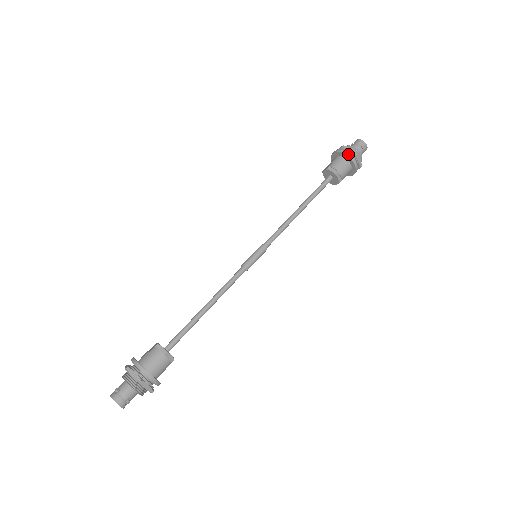
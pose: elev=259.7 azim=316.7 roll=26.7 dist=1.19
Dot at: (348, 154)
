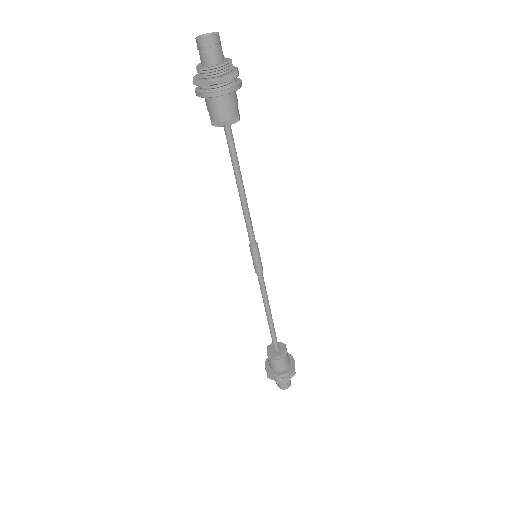
Dot at: (209, 95)
